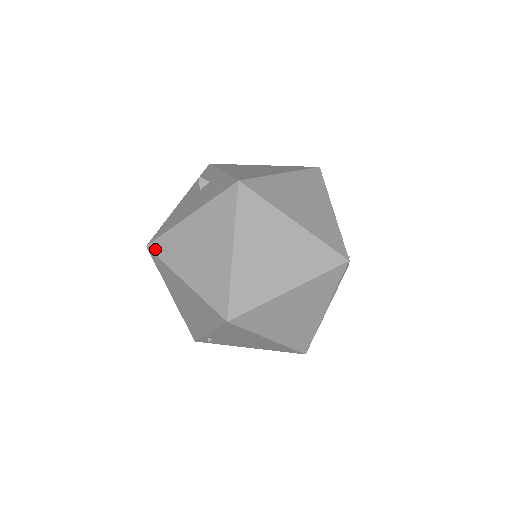
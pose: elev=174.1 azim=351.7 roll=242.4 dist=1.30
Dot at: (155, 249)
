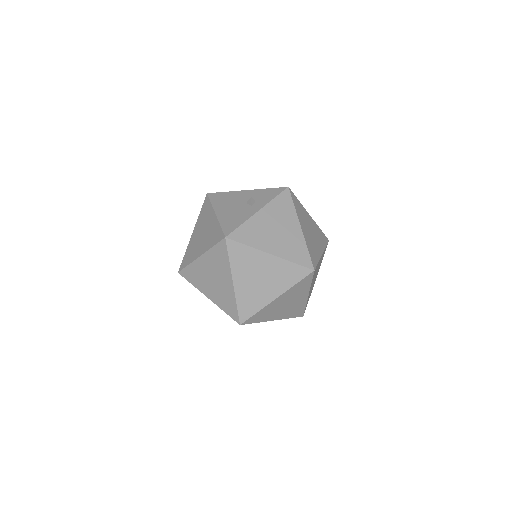
Dot at: (205, 201)
